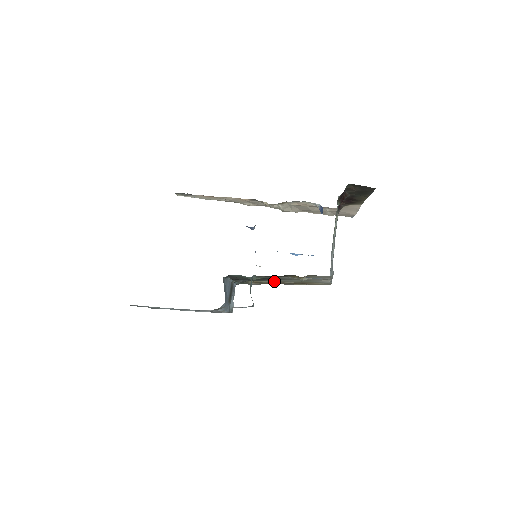
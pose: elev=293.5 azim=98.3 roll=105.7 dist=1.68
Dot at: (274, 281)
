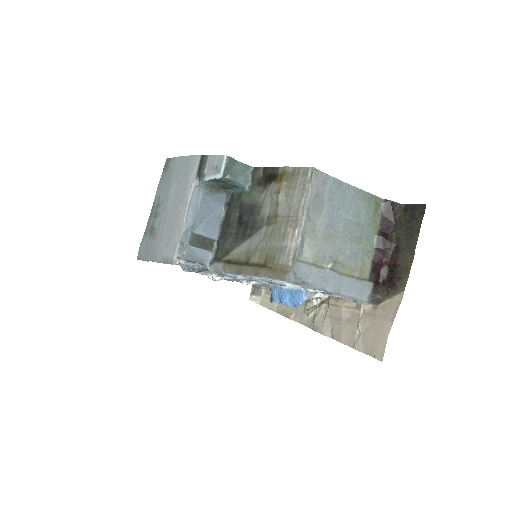
Dot at: (243, 257)
